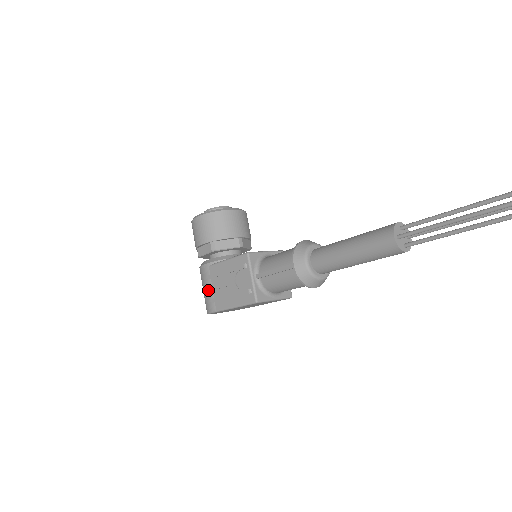
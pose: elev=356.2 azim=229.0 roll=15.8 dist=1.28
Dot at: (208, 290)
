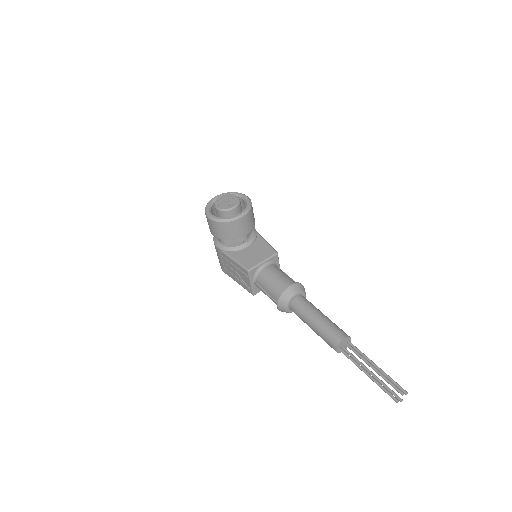
Dot at: (220, 261)
